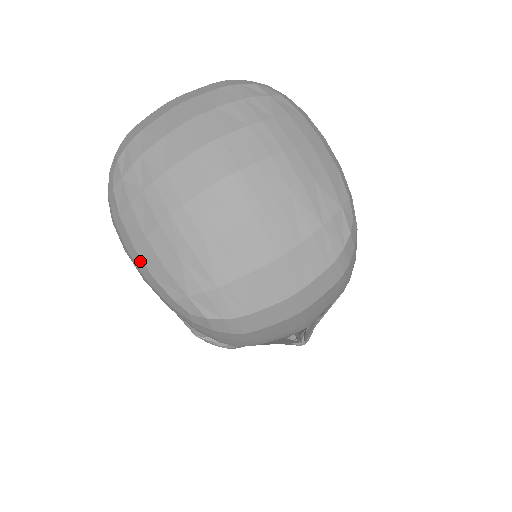
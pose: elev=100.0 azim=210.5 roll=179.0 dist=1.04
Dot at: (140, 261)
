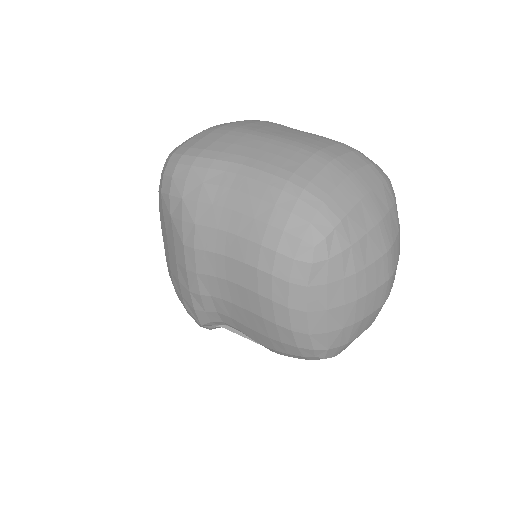
Dot at: (303, 322)
